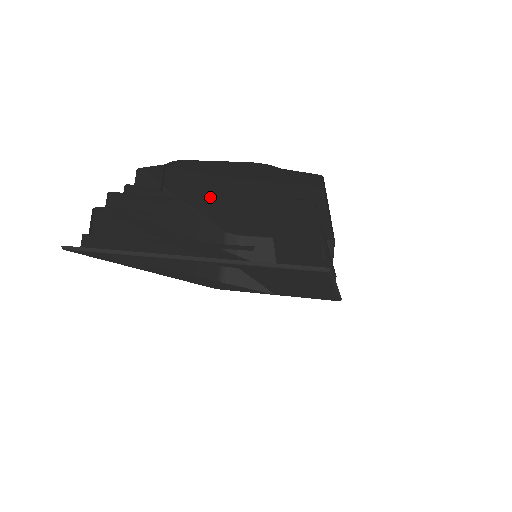
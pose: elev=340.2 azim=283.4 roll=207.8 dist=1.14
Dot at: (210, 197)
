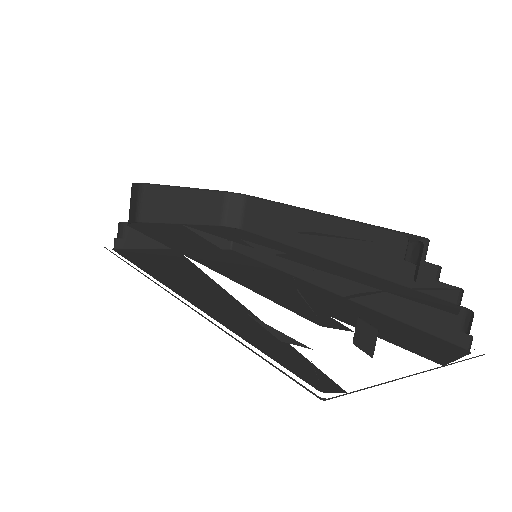
Dot at: occluded
